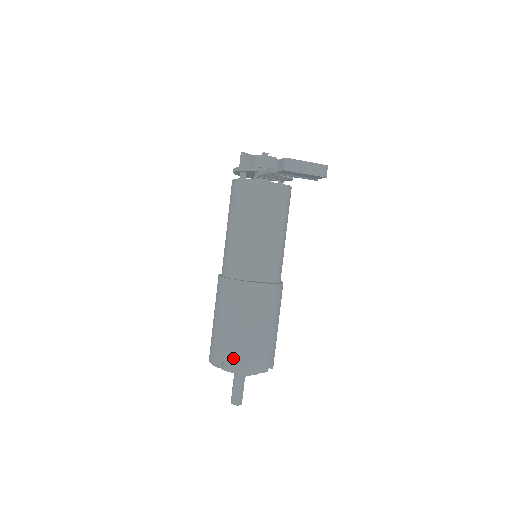
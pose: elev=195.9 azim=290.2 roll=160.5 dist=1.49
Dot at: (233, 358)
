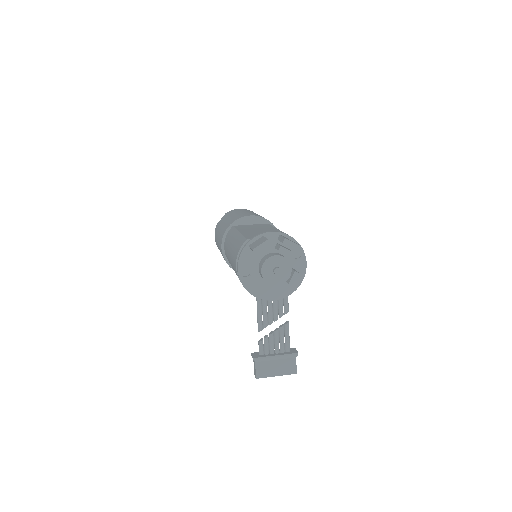
Dot at: occluded
